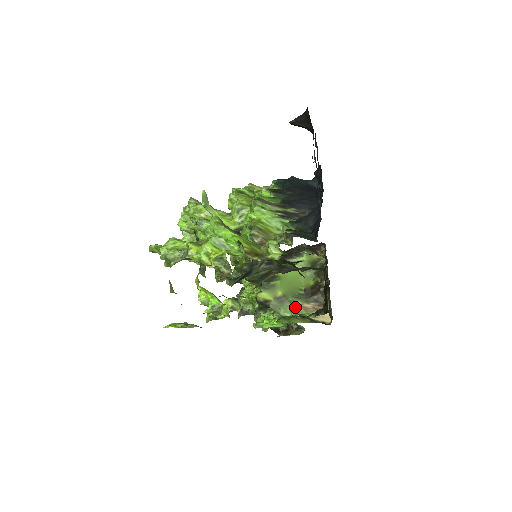
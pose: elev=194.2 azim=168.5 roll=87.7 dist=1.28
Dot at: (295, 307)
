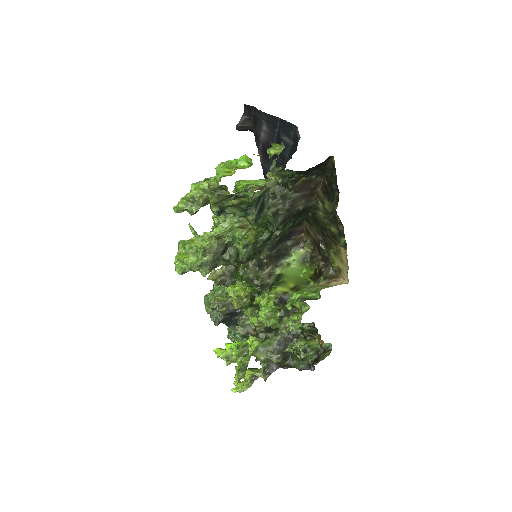
Dot at: (311, 288)
